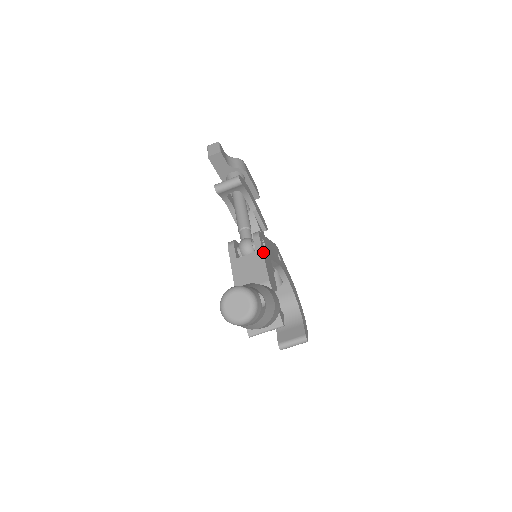
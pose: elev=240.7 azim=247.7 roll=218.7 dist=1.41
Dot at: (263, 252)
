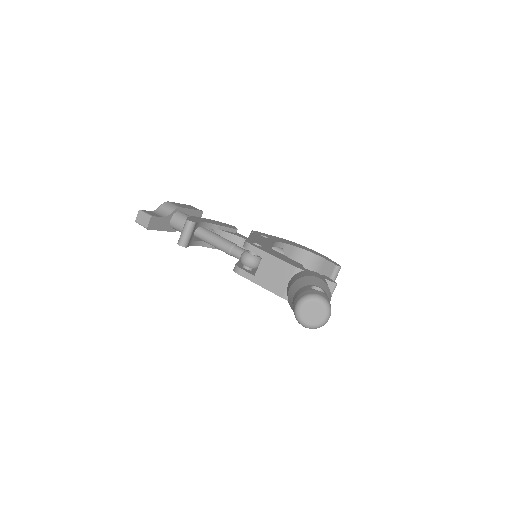
Dot at: (267, 252)
